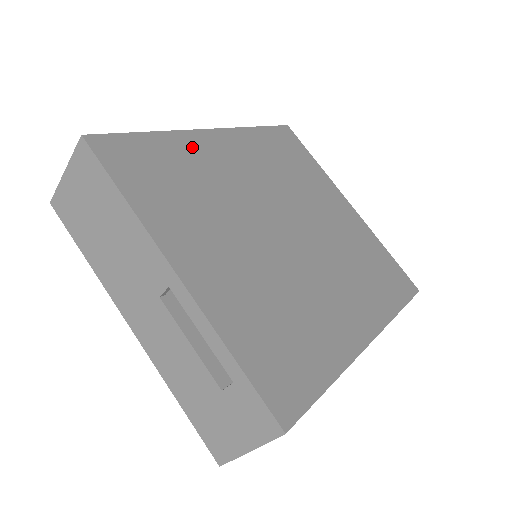
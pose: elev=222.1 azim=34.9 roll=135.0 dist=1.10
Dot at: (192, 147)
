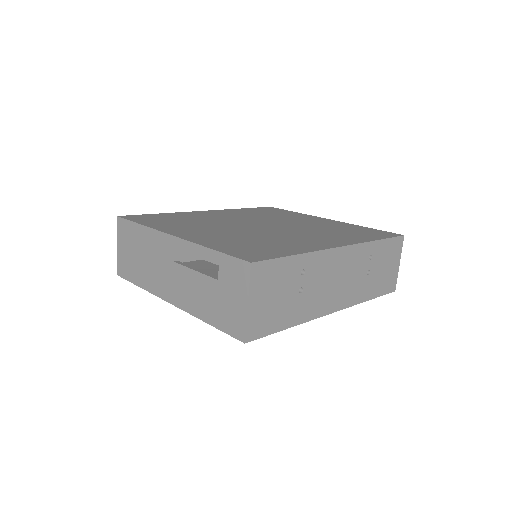
Dot at: (190, 214)
